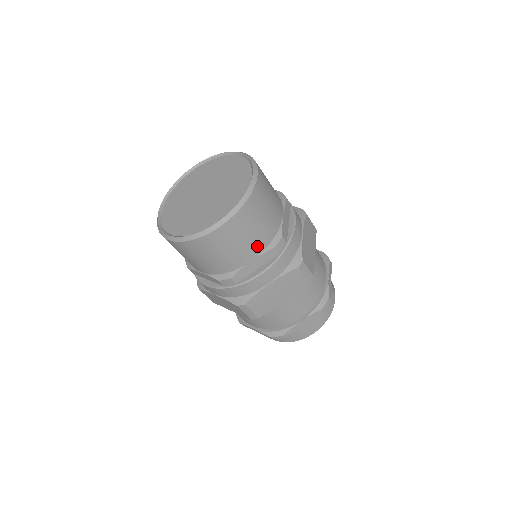
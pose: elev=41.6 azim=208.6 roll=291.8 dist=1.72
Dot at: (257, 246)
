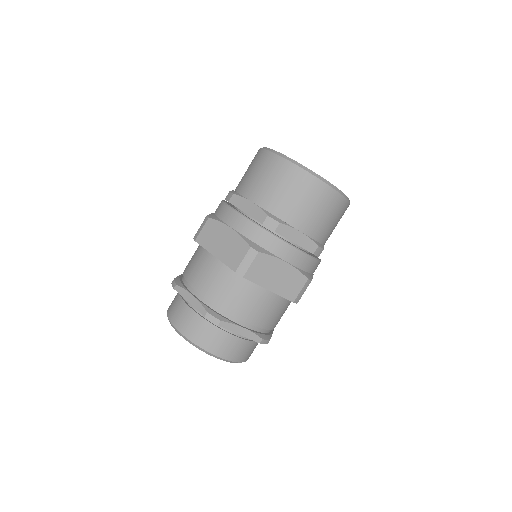
Dot at: (266, 200)
